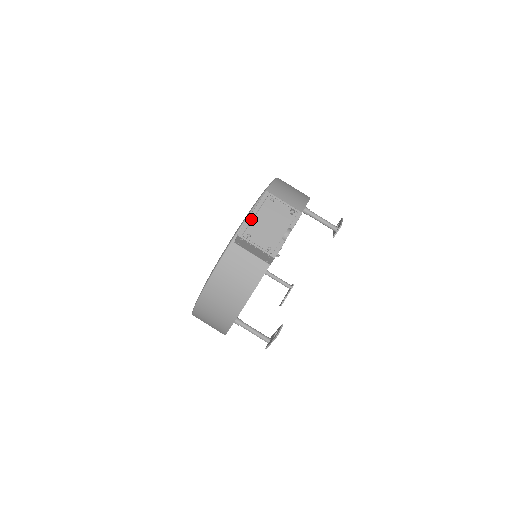
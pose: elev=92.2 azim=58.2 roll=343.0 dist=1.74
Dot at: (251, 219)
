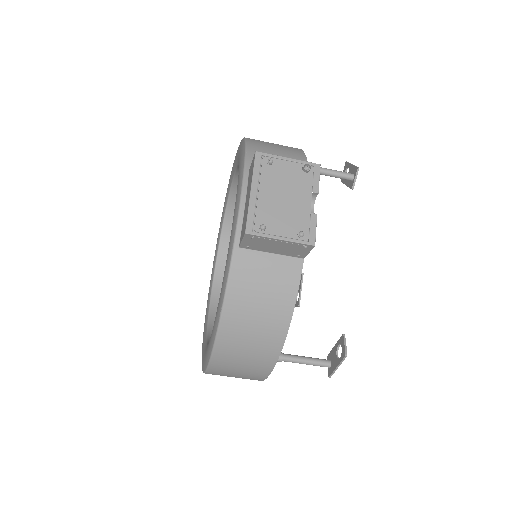
Dot at: (254, 201)
